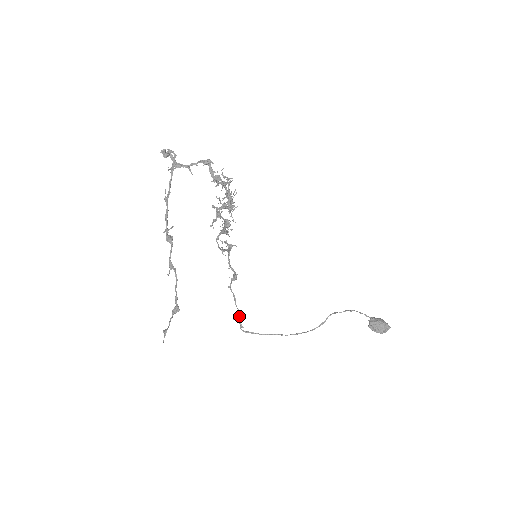
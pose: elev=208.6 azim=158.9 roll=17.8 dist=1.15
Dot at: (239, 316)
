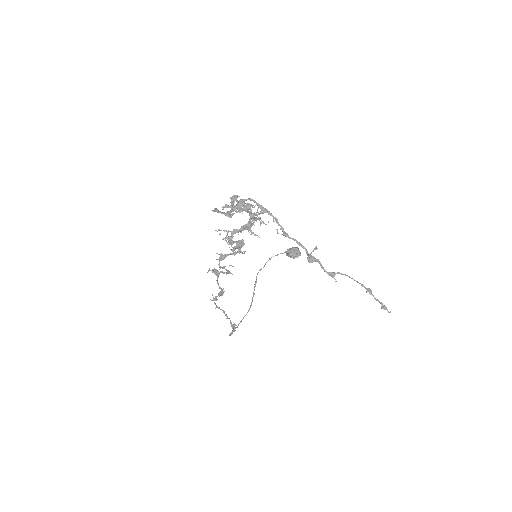
Dot at: (232, 324)
